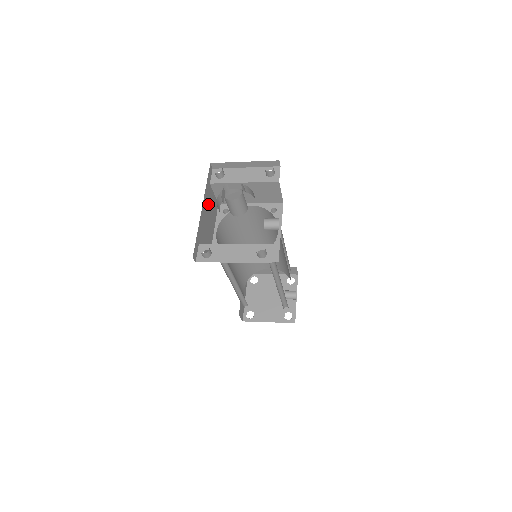
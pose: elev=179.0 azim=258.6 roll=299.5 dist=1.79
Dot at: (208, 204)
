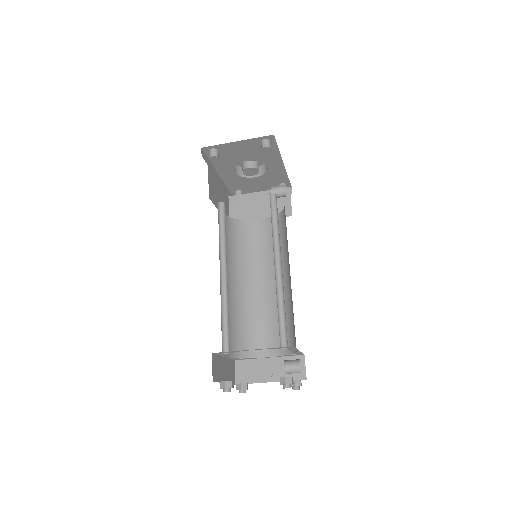
Dot at: (223, 193)
